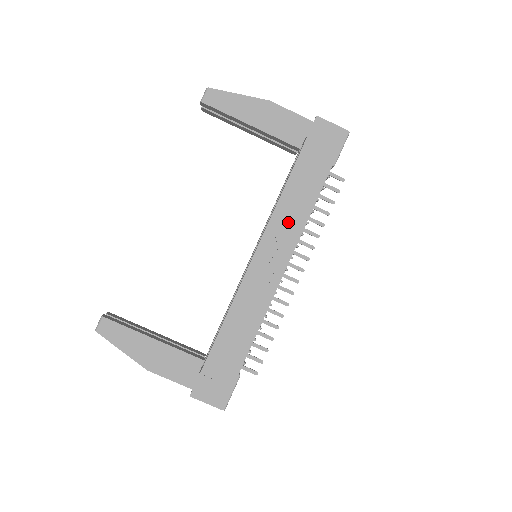
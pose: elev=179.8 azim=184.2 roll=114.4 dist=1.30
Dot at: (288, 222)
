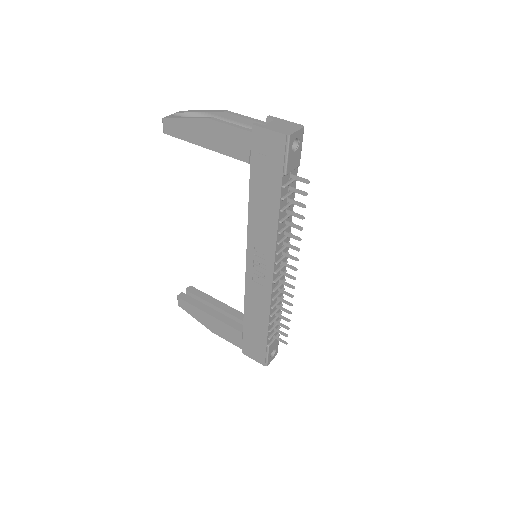
Dot at: (262, 234)
